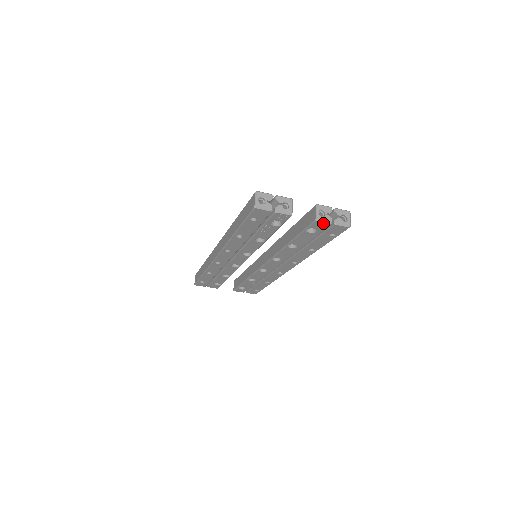
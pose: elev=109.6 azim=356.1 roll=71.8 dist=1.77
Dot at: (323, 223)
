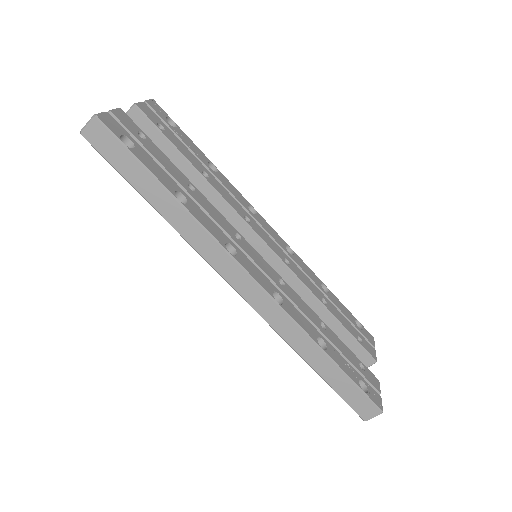
Dot at: occluded
